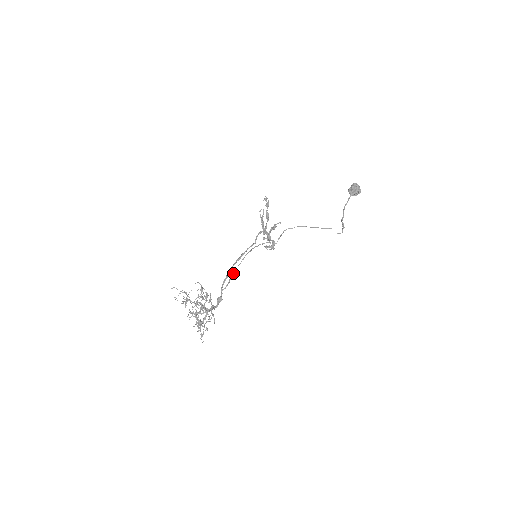
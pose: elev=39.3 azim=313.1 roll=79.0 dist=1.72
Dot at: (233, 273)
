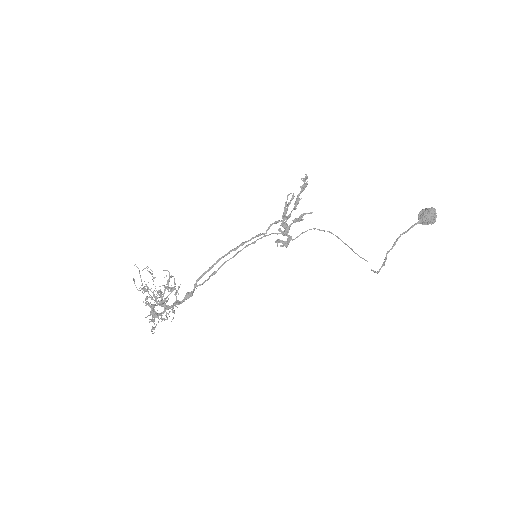
Dot at: (218, 268)
